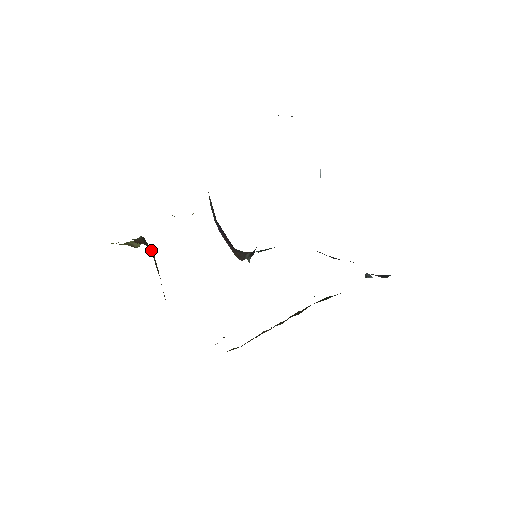
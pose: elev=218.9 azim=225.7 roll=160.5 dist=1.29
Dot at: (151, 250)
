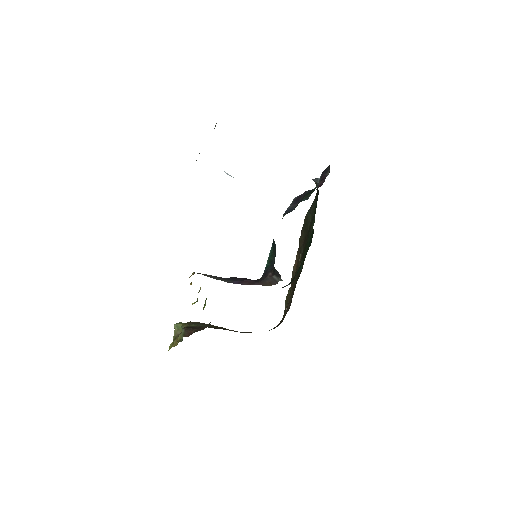
Dot at: (193, 324)
